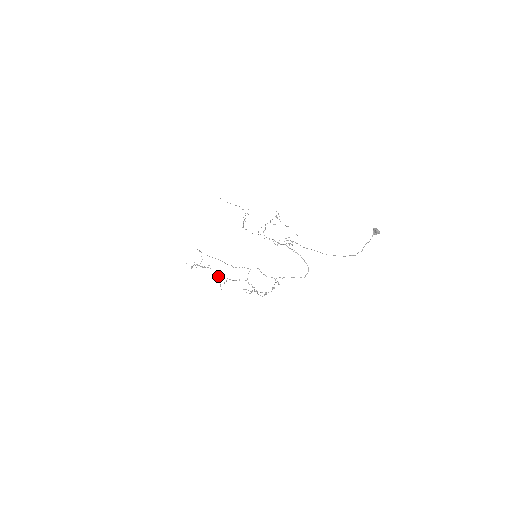
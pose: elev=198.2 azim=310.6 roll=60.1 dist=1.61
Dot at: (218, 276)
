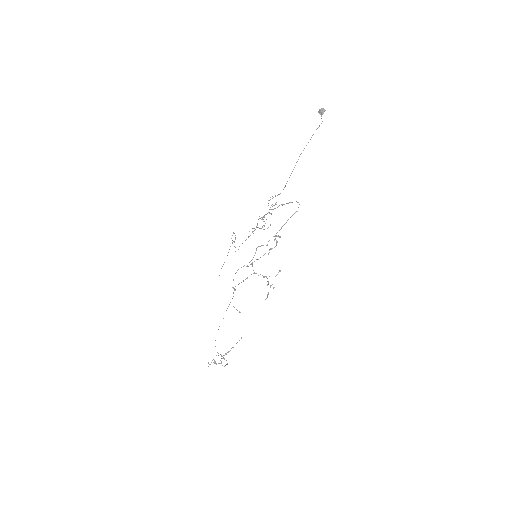
Dot at: (241, 338)
